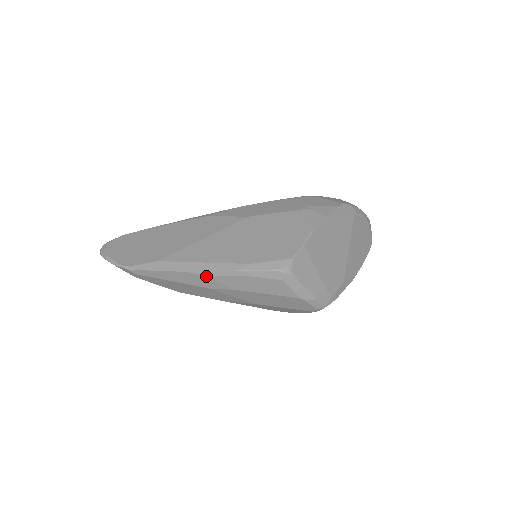
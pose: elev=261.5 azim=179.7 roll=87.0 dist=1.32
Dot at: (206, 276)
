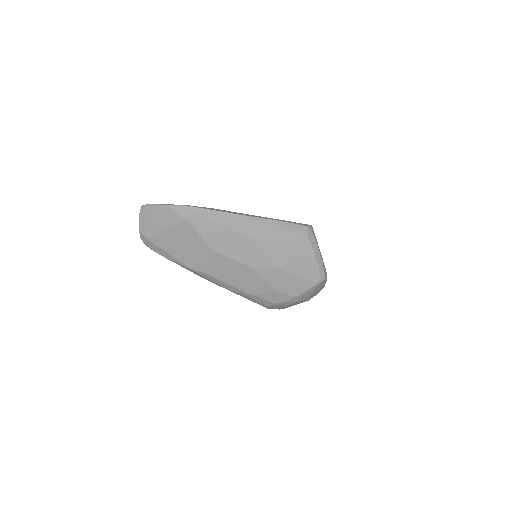
Dot at: (254, 222)
